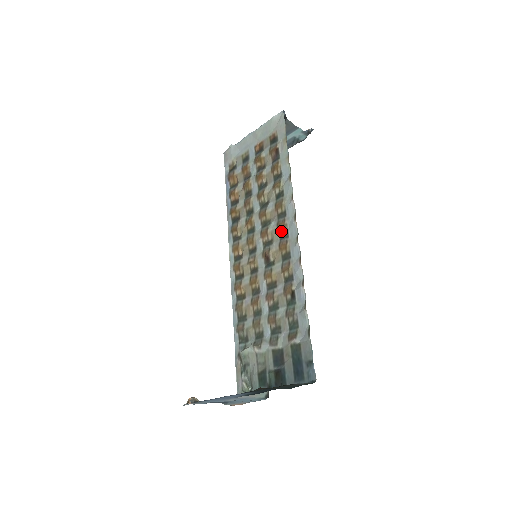
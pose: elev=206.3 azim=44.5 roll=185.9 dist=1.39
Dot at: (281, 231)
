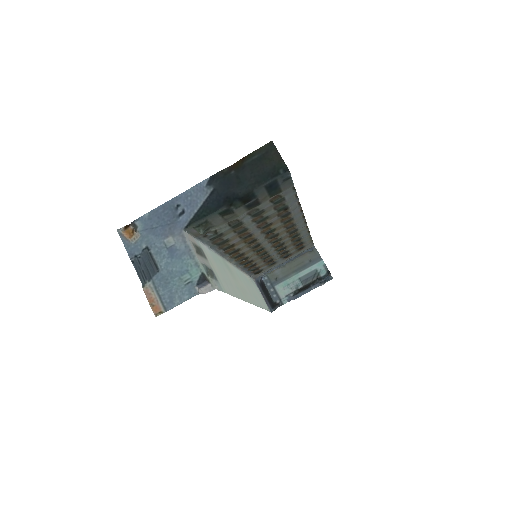
Dot at: (290, 229)
